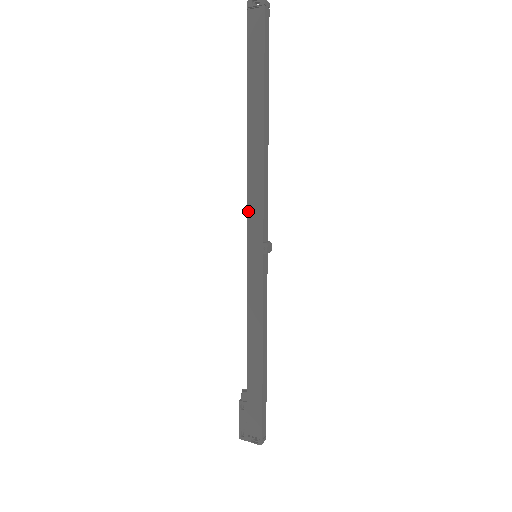
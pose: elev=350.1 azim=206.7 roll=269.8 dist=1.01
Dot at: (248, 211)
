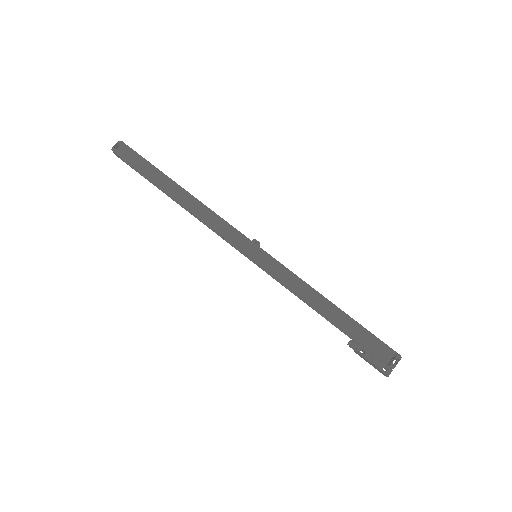
Dot at: (224, 236)
